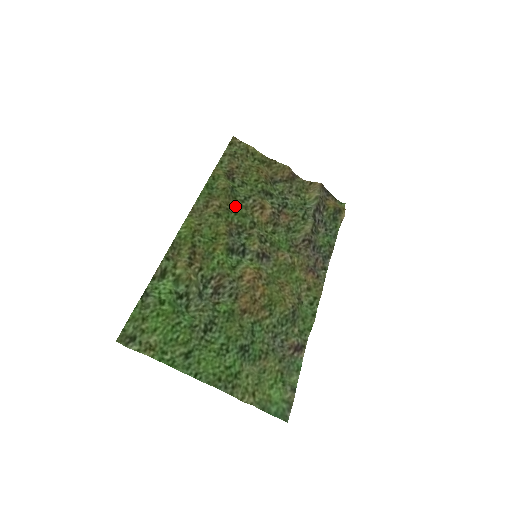
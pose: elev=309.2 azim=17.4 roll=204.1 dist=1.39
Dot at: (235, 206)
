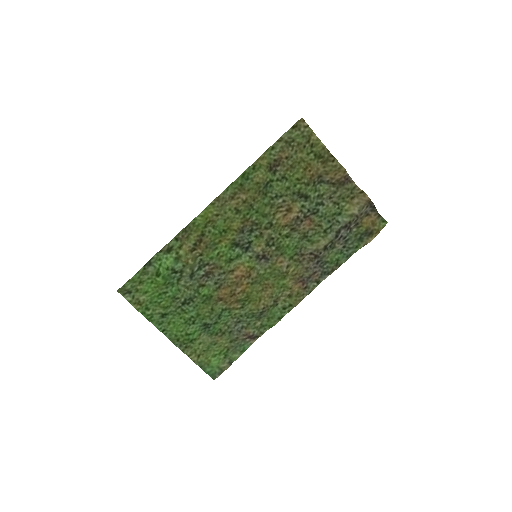
Dot at: (262, 202)
